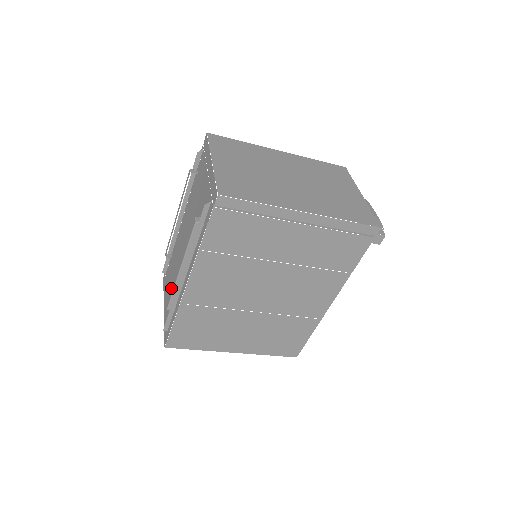
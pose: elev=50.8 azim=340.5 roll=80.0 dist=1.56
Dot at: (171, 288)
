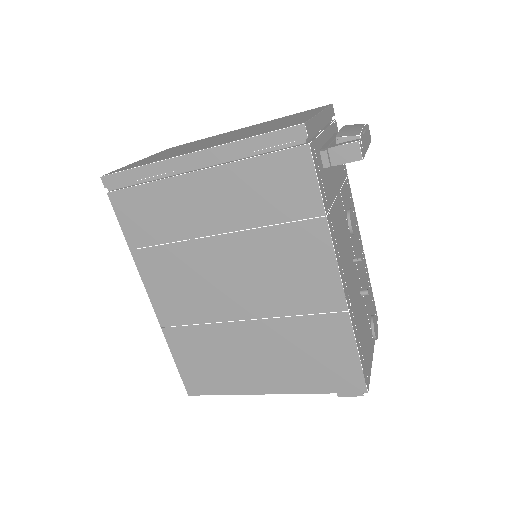
Dot at: occluded
